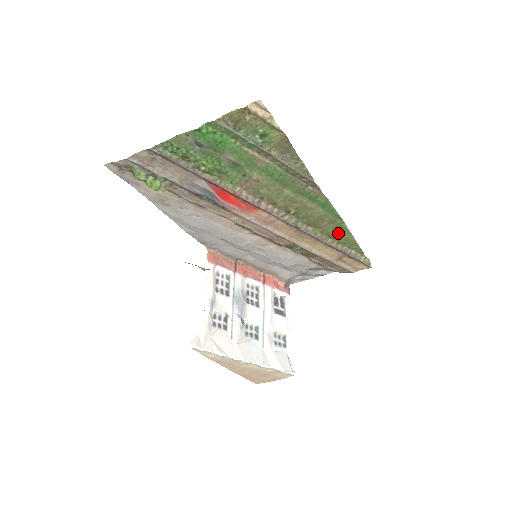
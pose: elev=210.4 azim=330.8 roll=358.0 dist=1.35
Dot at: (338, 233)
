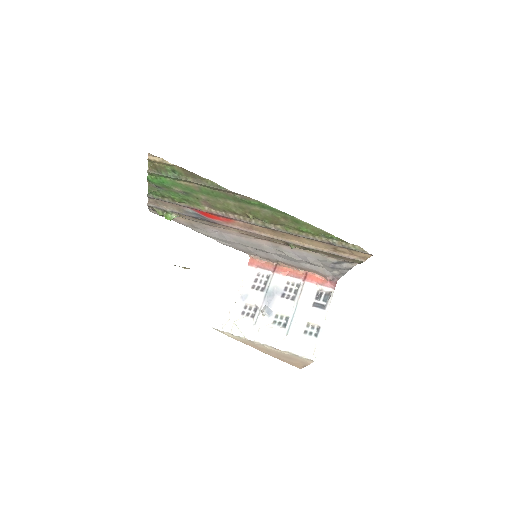
Dot at: (301, 226)
